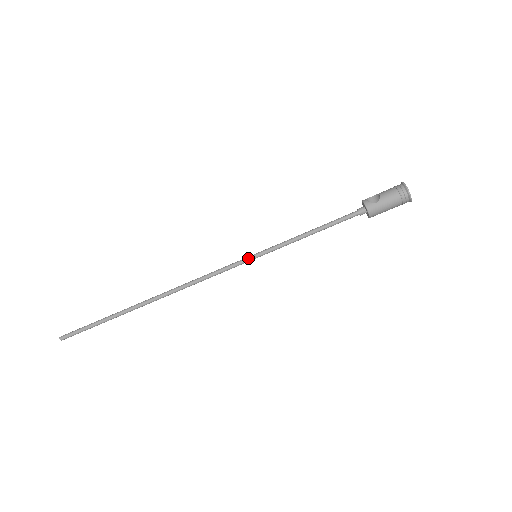
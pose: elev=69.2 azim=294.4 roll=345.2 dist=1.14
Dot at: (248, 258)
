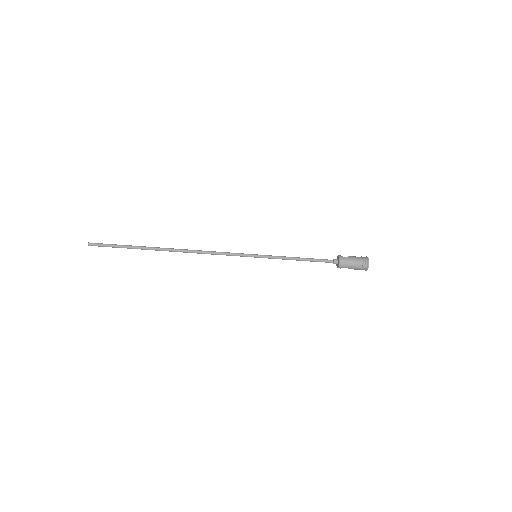
Dot at: (251, 254)
